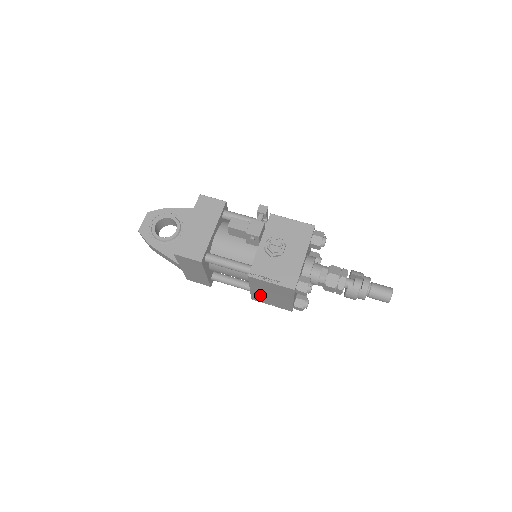
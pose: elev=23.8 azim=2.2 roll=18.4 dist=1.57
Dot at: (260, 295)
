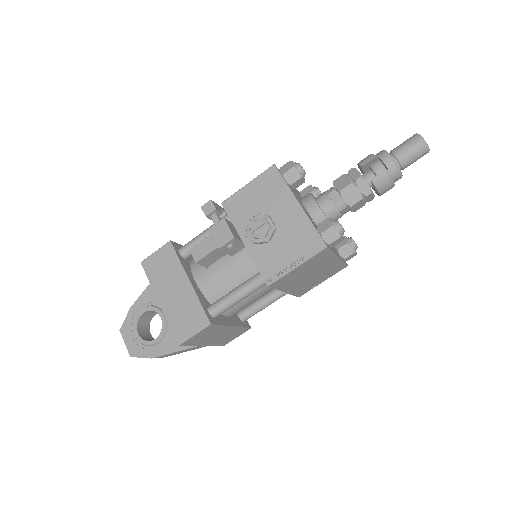
Dot at: (301, 286)
